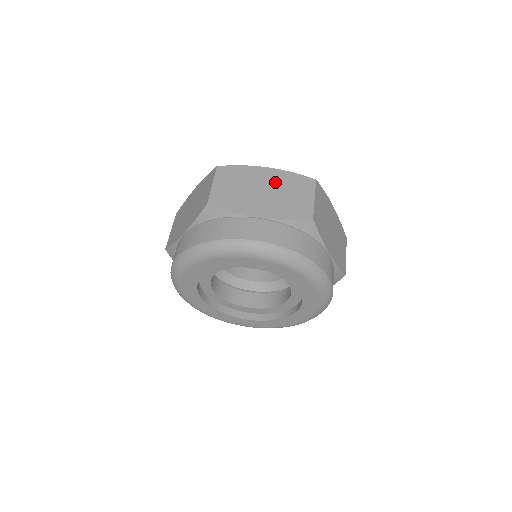
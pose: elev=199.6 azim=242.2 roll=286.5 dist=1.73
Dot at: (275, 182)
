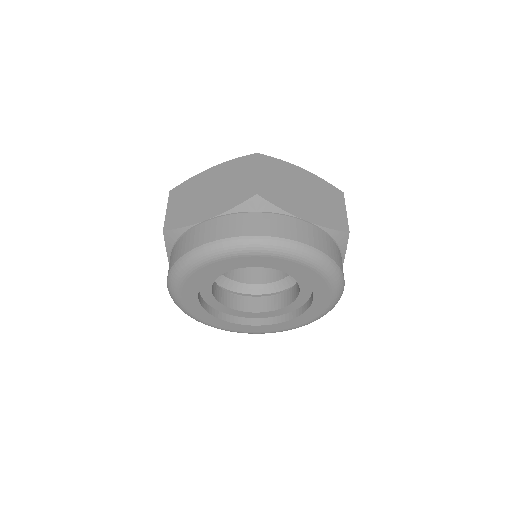
Dot at: (312, 186)
